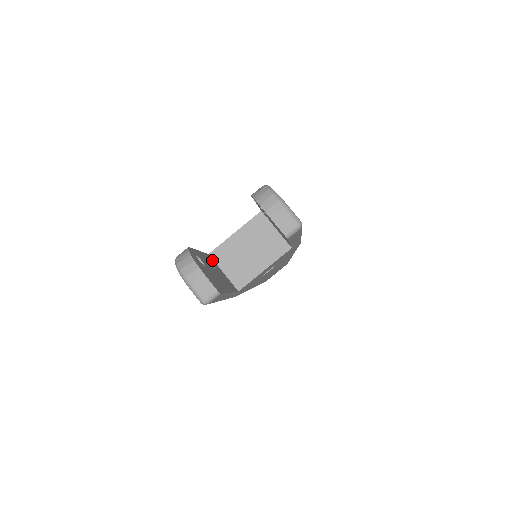
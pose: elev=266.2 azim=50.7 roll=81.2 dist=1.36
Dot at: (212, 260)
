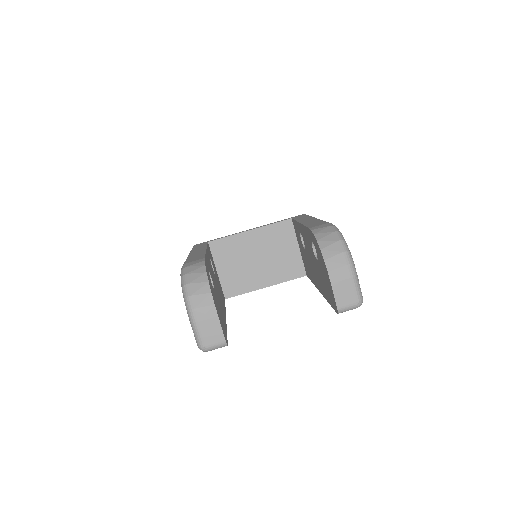
Dot at: (211, 254)
